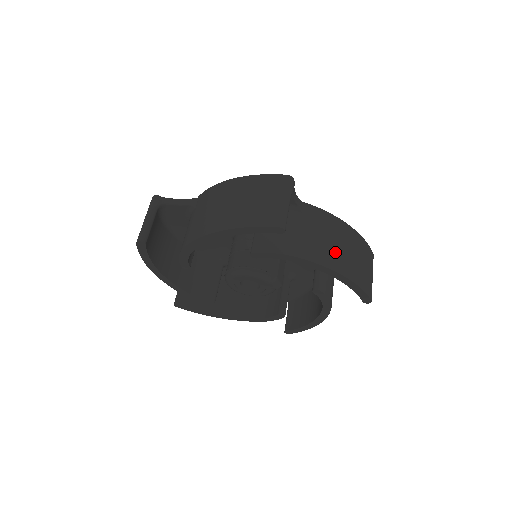
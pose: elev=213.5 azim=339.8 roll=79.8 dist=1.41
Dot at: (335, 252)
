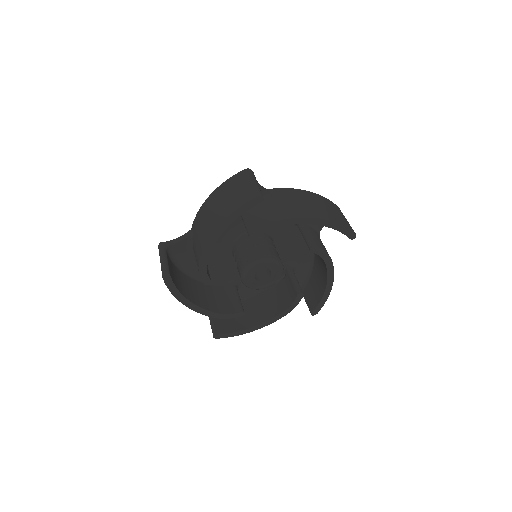
Dot at: occluded
